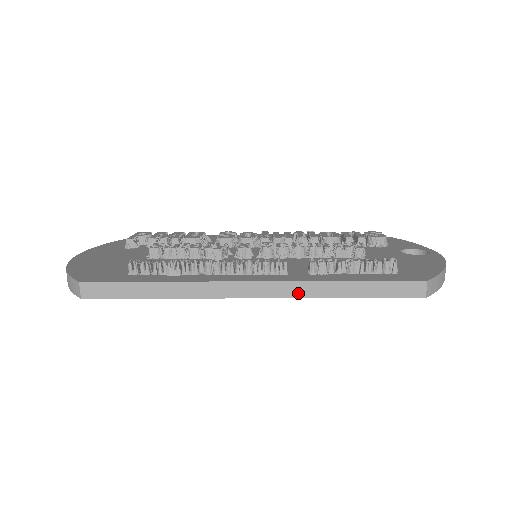
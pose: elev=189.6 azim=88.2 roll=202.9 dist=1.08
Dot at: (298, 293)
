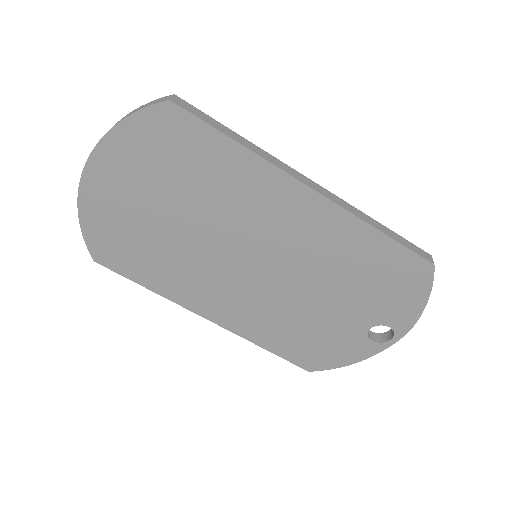
Dot at: (347, 208)
